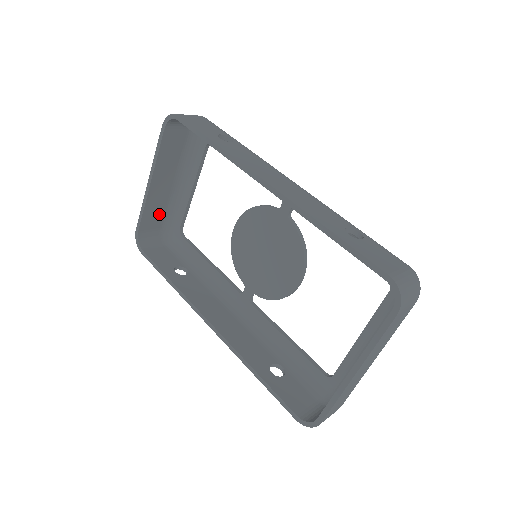
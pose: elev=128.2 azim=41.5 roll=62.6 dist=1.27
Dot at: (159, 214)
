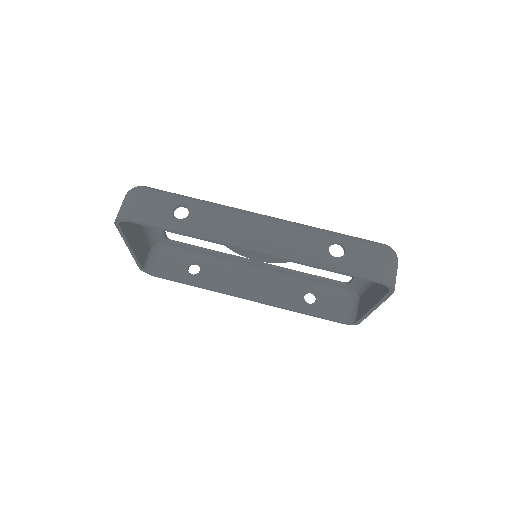
Dot at: (145, 246)
